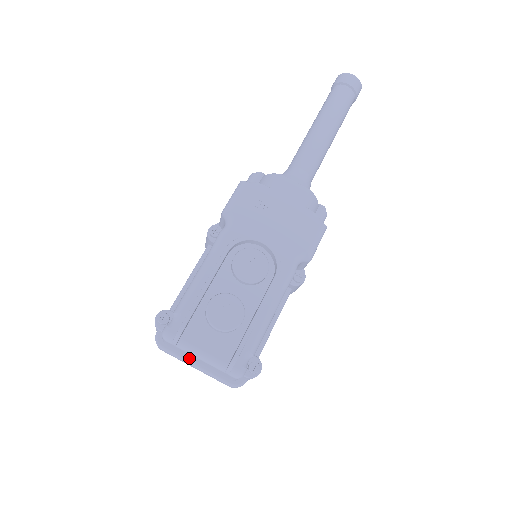
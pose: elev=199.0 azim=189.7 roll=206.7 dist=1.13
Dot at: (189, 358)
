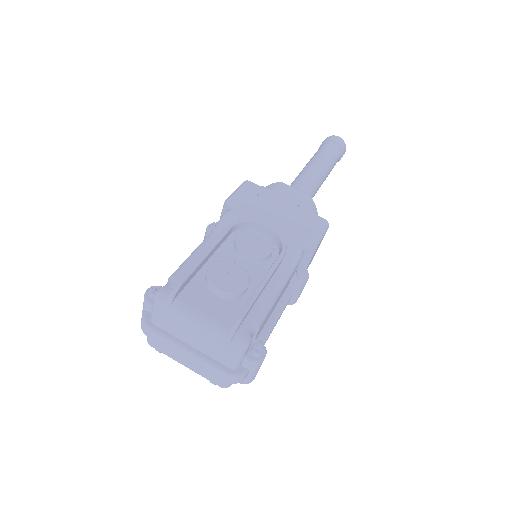
Dot at: (180, 340)
